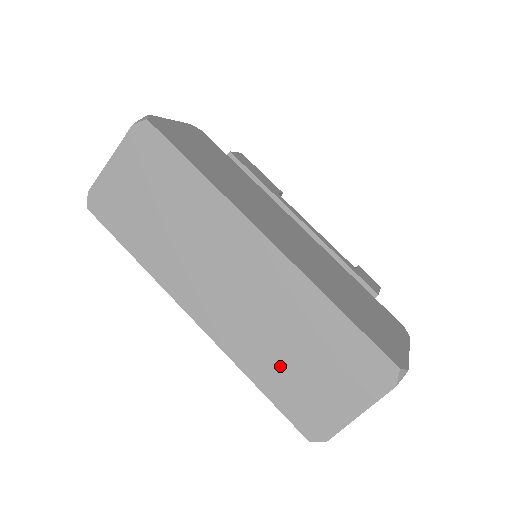
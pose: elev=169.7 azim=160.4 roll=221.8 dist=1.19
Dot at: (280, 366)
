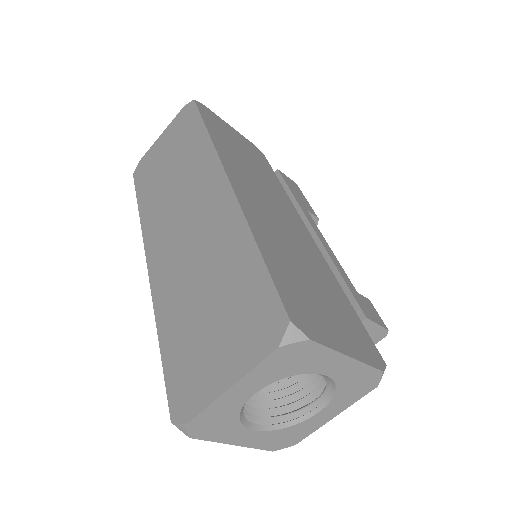
Dot at: (185, 315)
